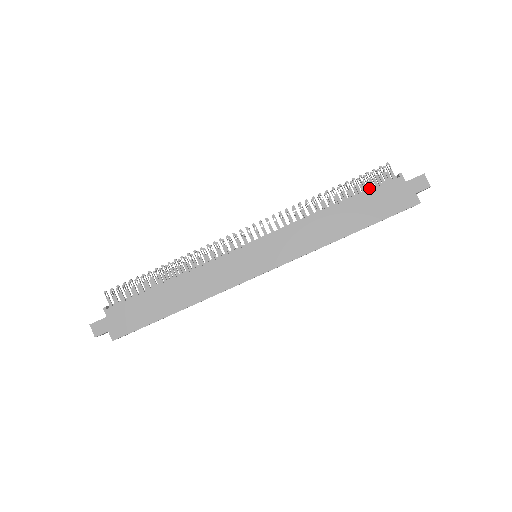
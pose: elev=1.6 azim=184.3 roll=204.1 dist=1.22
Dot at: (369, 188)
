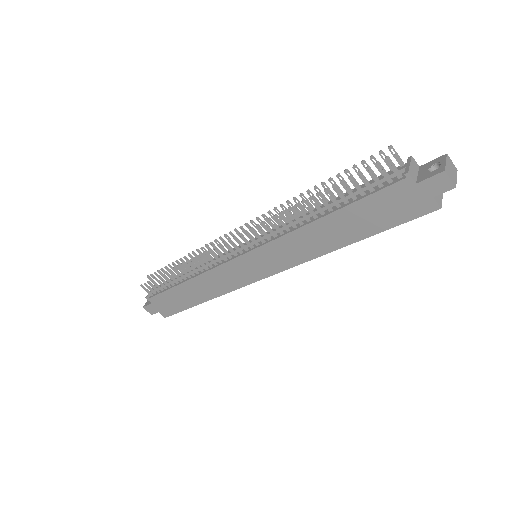
Dot at: (368, 186)
